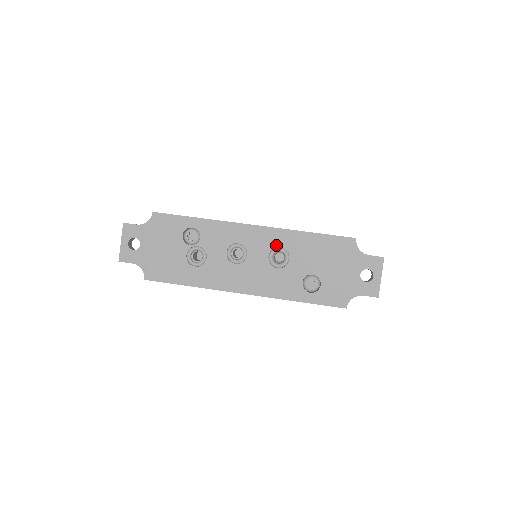
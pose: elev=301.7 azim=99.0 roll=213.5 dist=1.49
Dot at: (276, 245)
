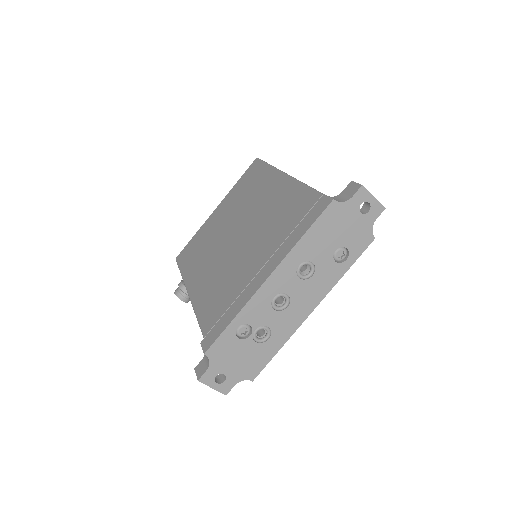
Dot at: (295, 268)
